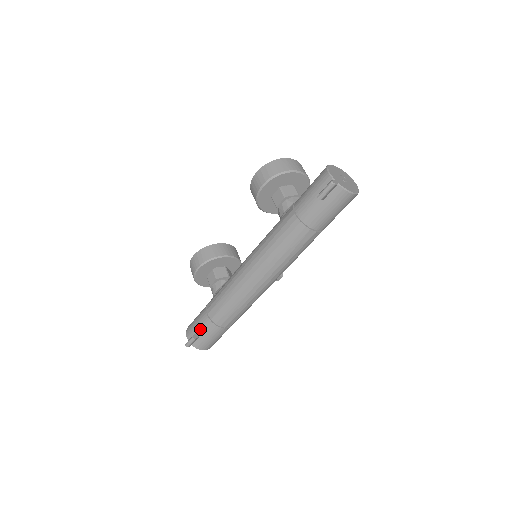
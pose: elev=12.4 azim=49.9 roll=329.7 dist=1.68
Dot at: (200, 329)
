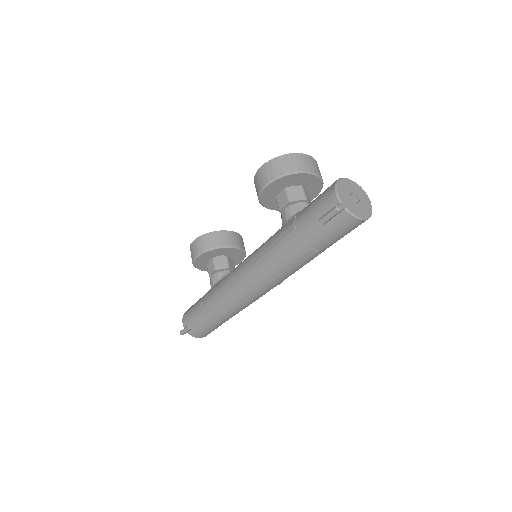
Dot at: (195, 320)
